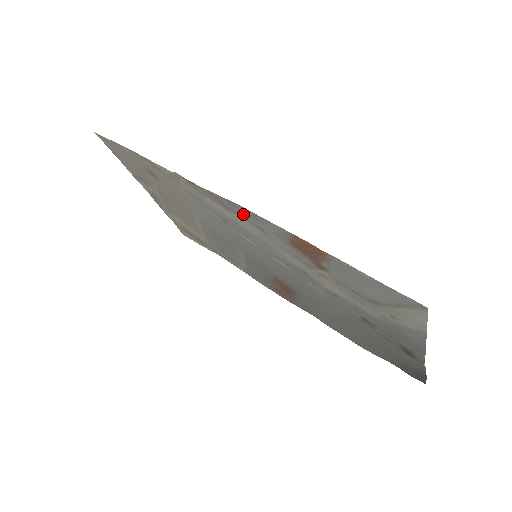
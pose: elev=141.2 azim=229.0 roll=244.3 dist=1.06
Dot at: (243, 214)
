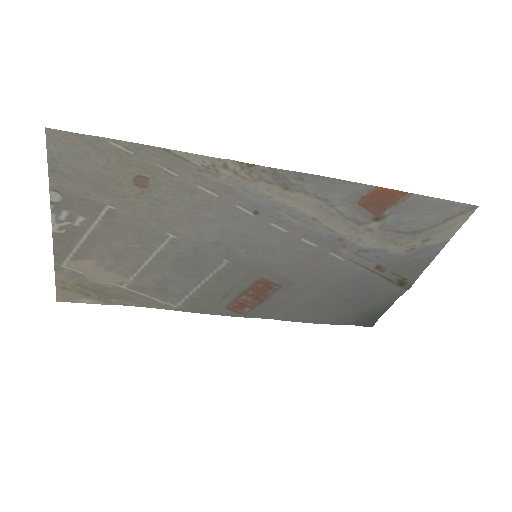
Dot at: (311, 188)
